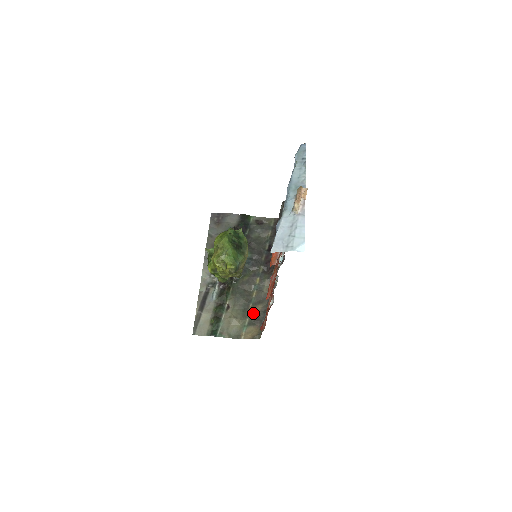
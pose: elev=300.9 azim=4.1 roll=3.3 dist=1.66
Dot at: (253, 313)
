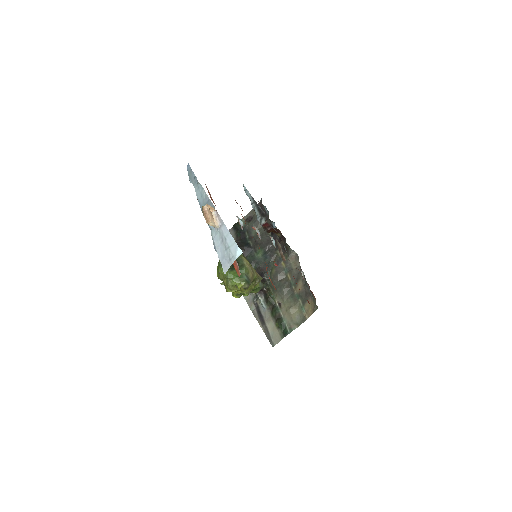
Dot at: (299, 292)
